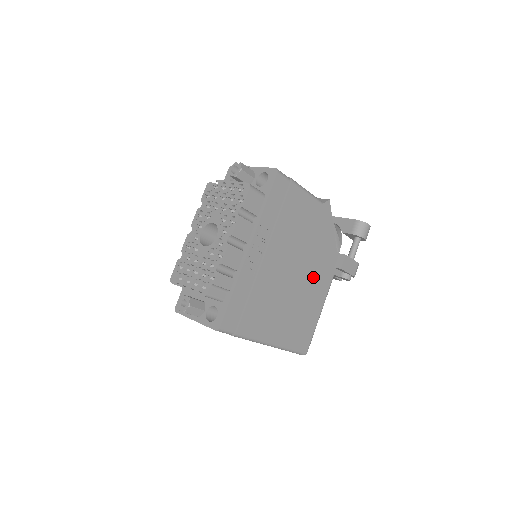
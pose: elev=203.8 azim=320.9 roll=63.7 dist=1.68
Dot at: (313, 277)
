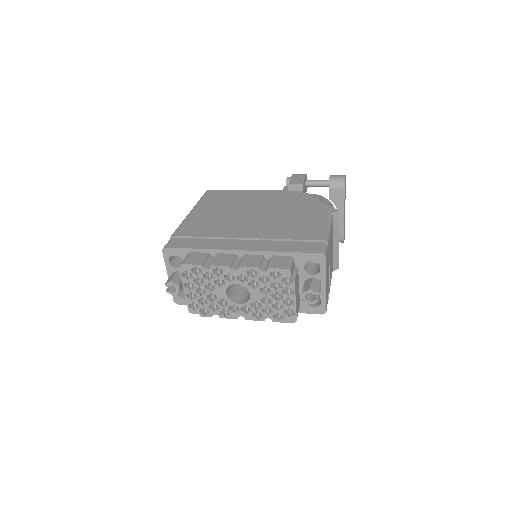
Dot at: occluded
